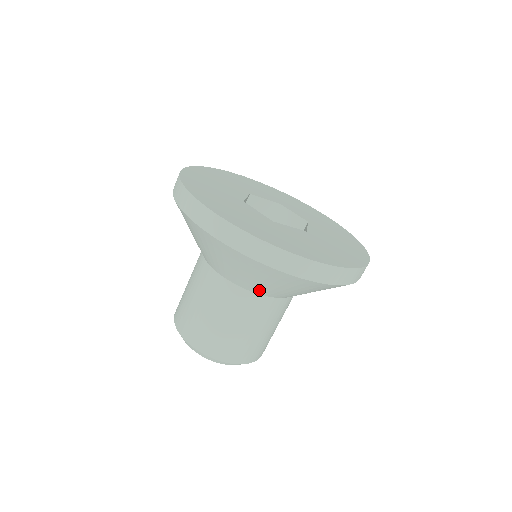
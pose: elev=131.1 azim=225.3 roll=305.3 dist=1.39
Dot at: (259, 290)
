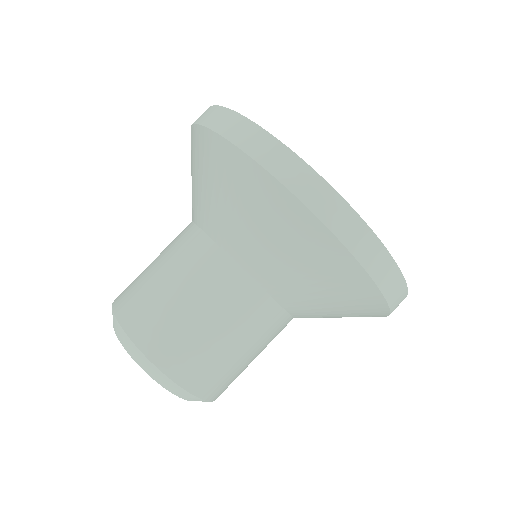
Dot at: (270, 279)
